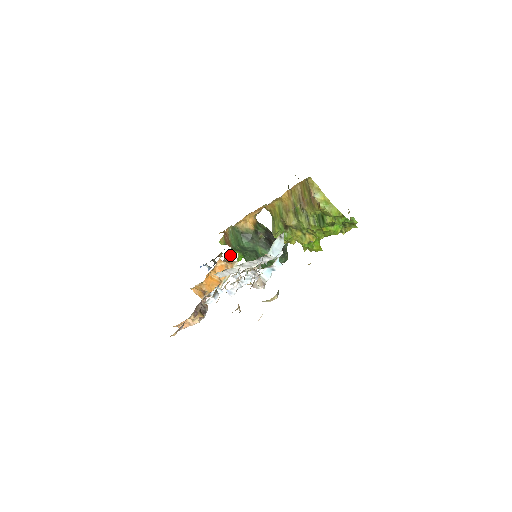
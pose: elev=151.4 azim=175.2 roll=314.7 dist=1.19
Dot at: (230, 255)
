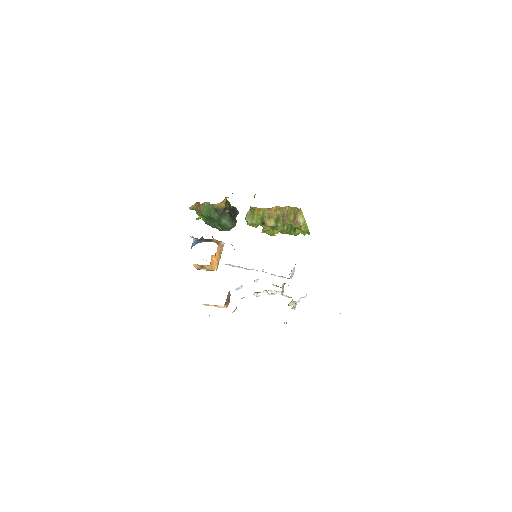
Dot at: occluded
